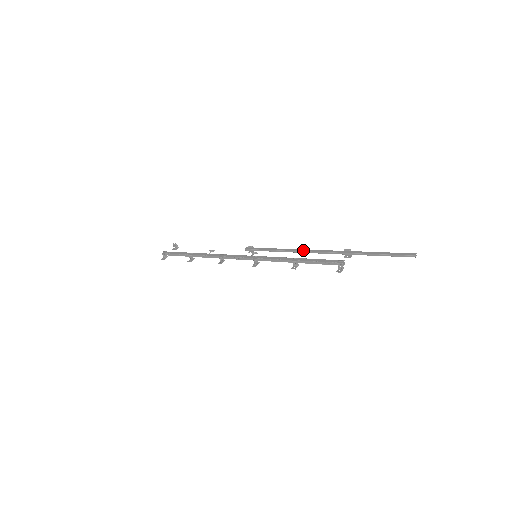
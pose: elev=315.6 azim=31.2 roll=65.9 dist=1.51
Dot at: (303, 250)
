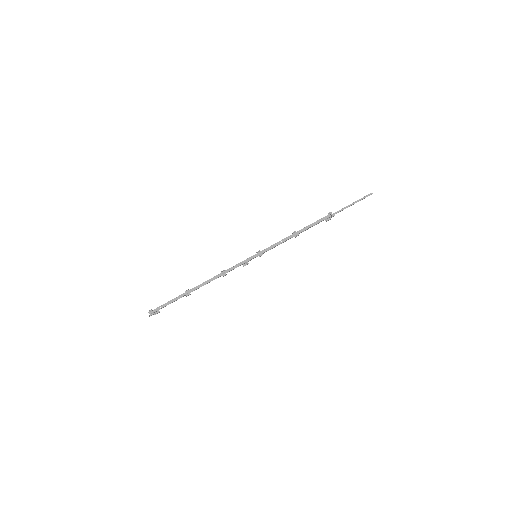
Dot at: occluded
